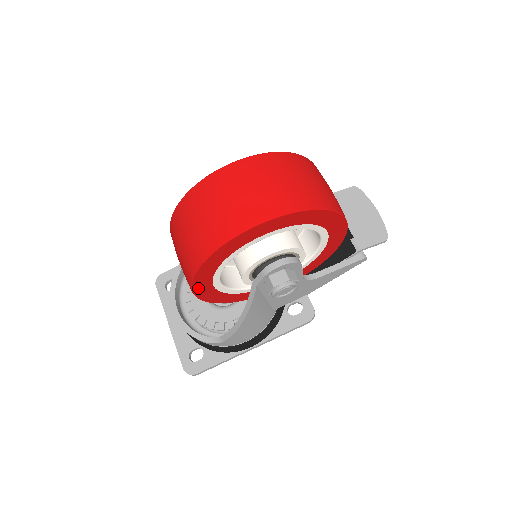
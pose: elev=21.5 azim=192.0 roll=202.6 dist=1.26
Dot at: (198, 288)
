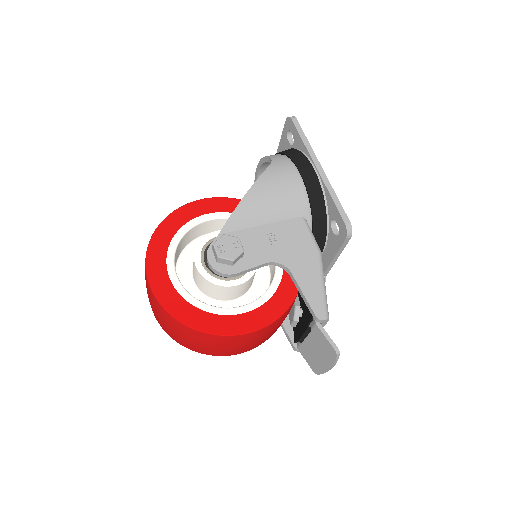
Dot at: occluded
